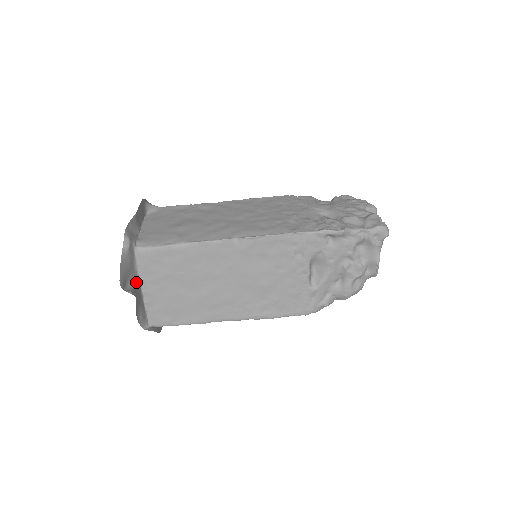
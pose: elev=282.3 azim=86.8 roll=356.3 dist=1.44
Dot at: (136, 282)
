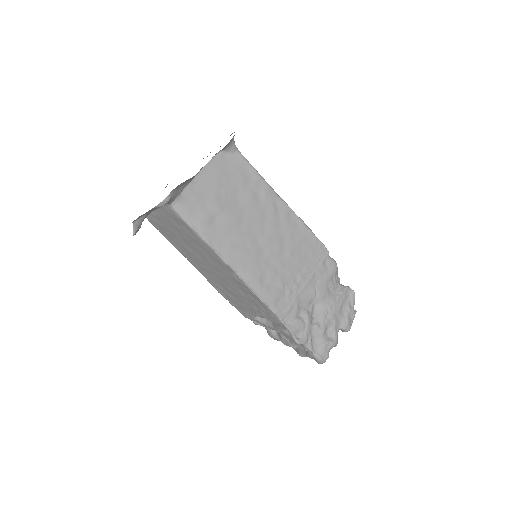
Dot at: occluded
